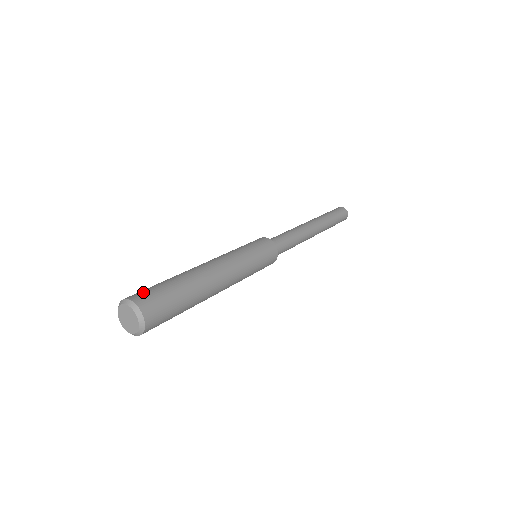
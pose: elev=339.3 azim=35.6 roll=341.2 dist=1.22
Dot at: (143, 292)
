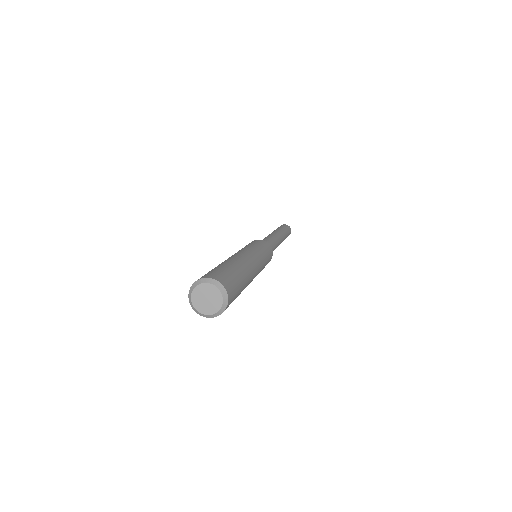
Dot at: occluded
